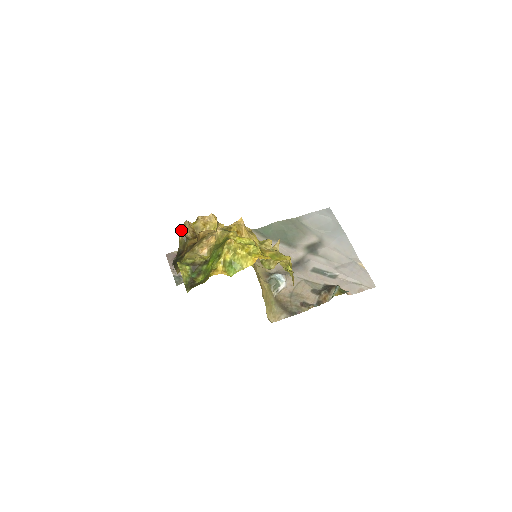
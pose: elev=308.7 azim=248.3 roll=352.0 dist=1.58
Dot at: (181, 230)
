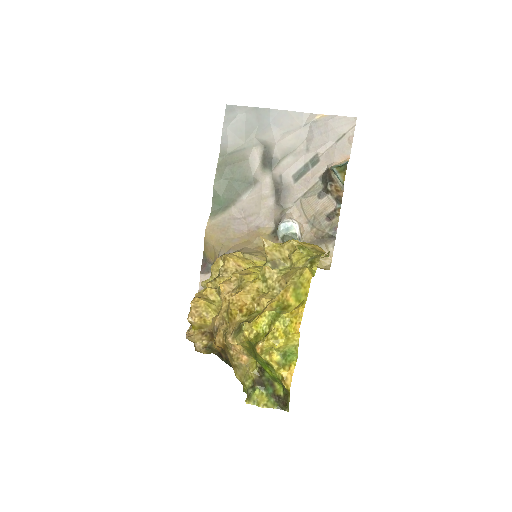
Dot at: (196, 349)
